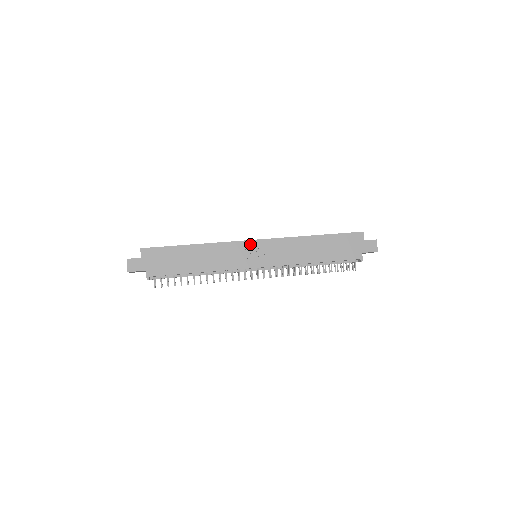
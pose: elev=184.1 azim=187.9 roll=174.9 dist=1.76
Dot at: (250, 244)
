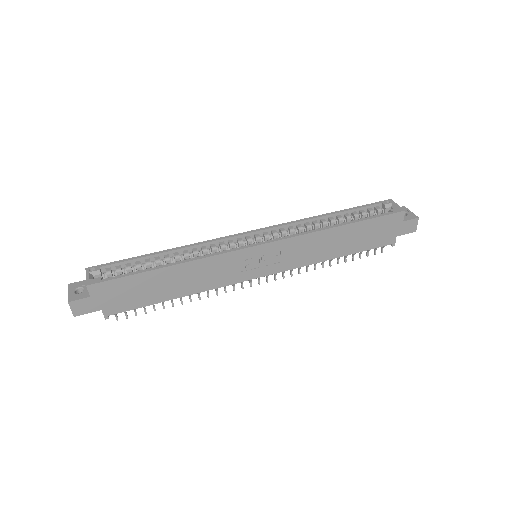
Dot at: (251, 252)
